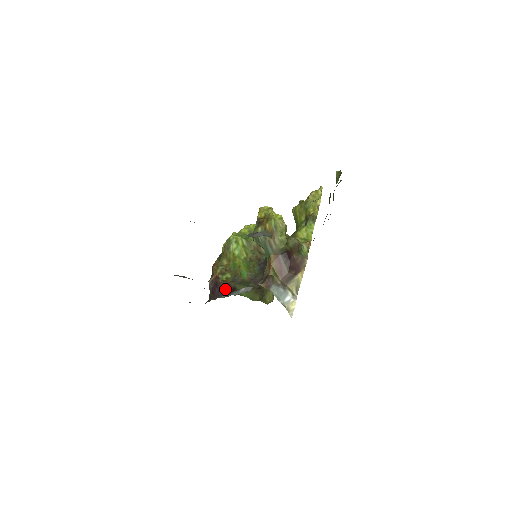
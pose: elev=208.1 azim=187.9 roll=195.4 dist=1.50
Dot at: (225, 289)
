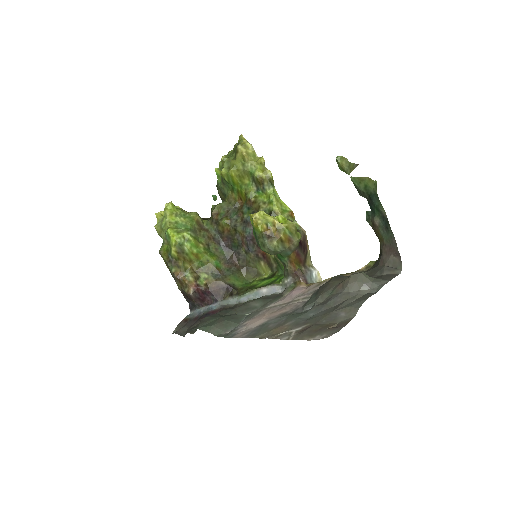
Dot at: (218, 292)
